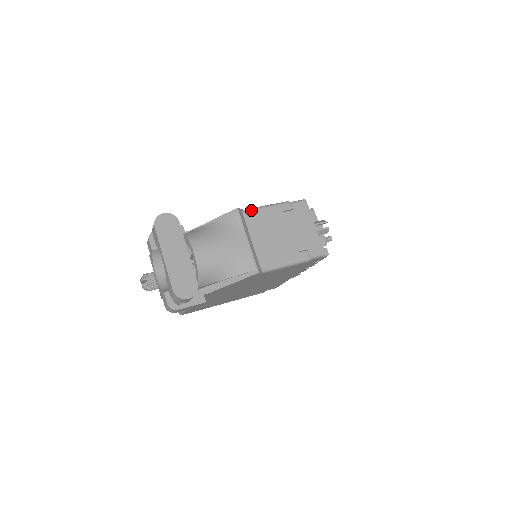
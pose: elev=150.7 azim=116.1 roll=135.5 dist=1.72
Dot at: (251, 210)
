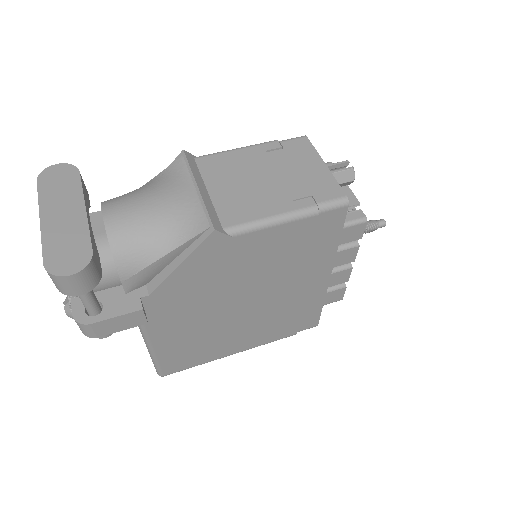
Dot at: (210, 154)
